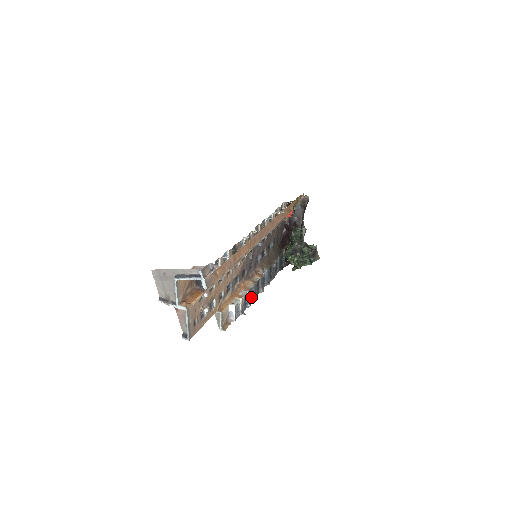
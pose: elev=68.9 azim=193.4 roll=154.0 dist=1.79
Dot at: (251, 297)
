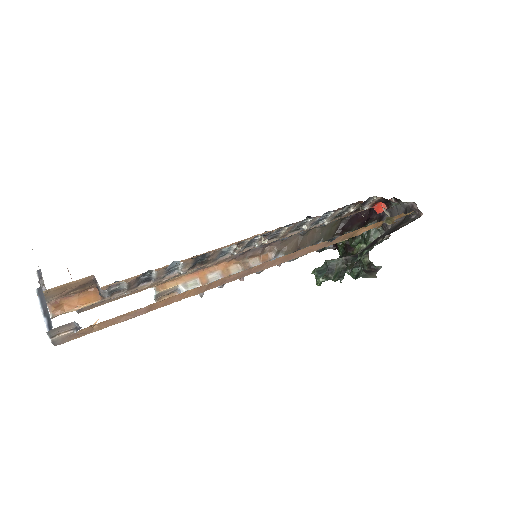
Dot at: occluded
